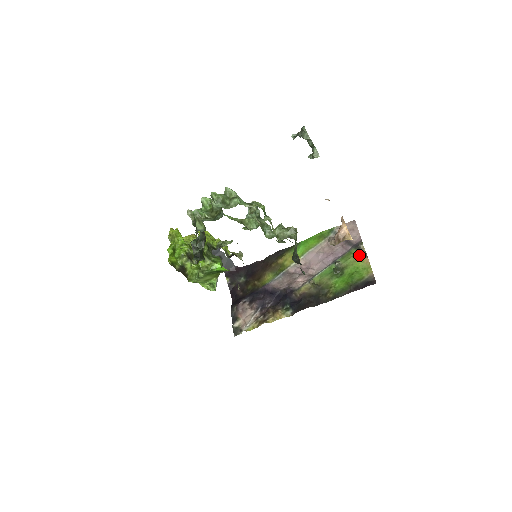
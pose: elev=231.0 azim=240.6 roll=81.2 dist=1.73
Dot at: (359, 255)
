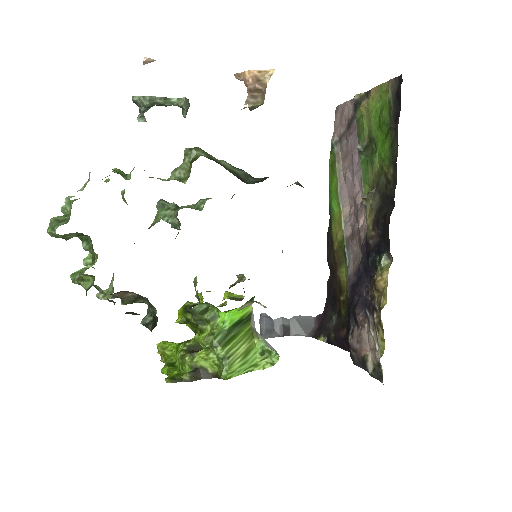
Dot at: (364, 105)
